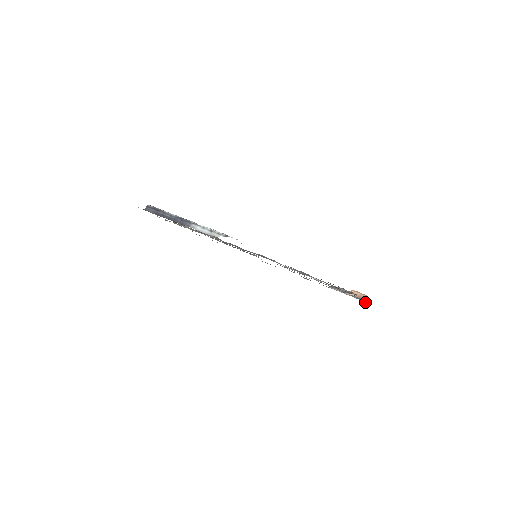
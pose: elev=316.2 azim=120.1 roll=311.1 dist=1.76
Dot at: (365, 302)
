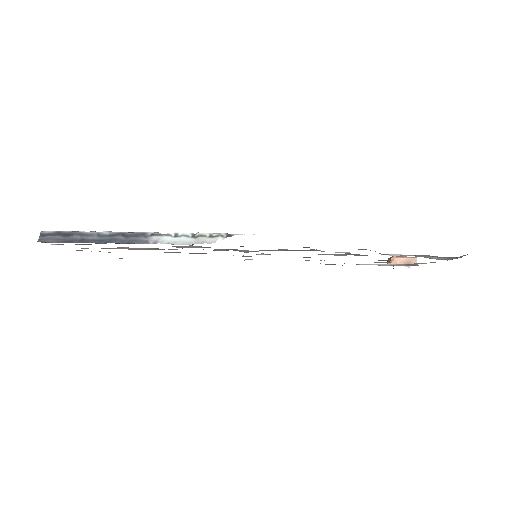
Dot at: (410, 267)
